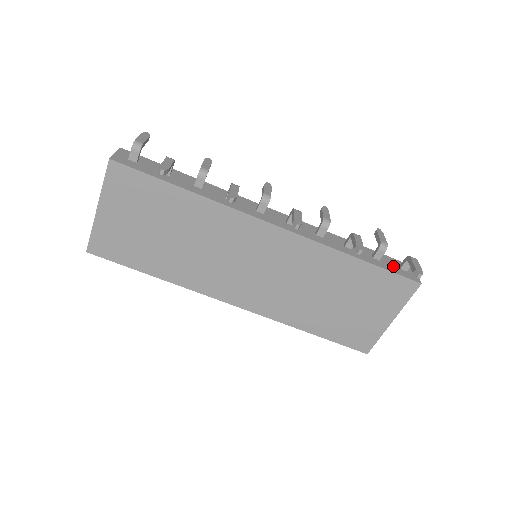
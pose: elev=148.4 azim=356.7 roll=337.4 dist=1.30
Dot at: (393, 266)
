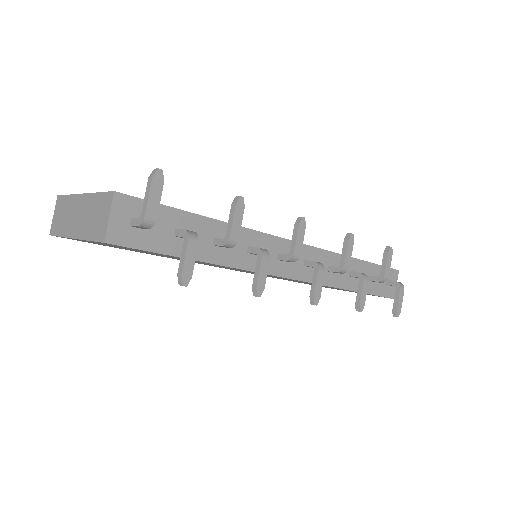
Dot at: (381, 284)
